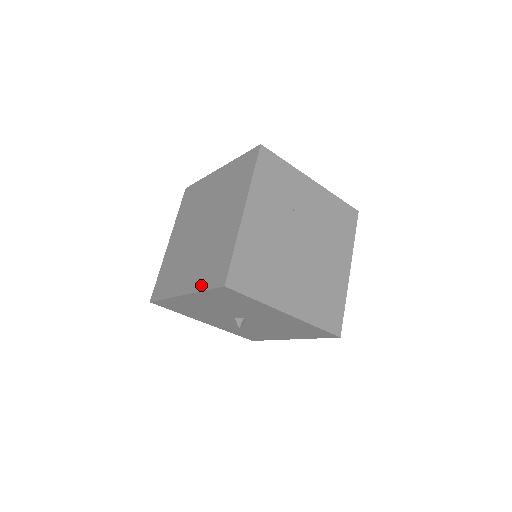
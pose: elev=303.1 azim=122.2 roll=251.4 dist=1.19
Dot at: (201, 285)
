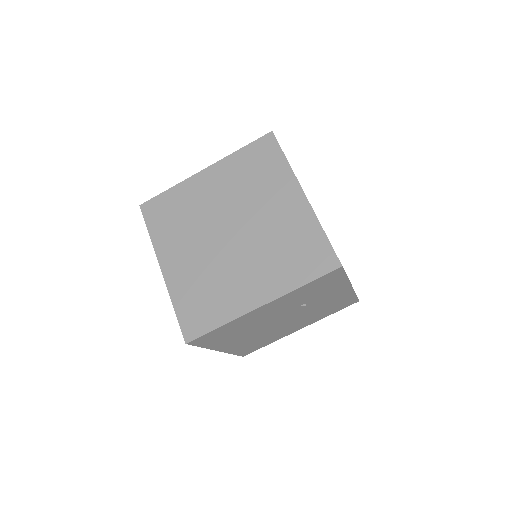
Dot at: (177, 299)
